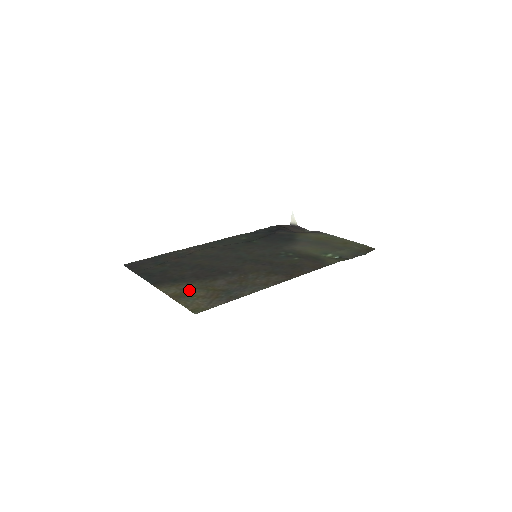
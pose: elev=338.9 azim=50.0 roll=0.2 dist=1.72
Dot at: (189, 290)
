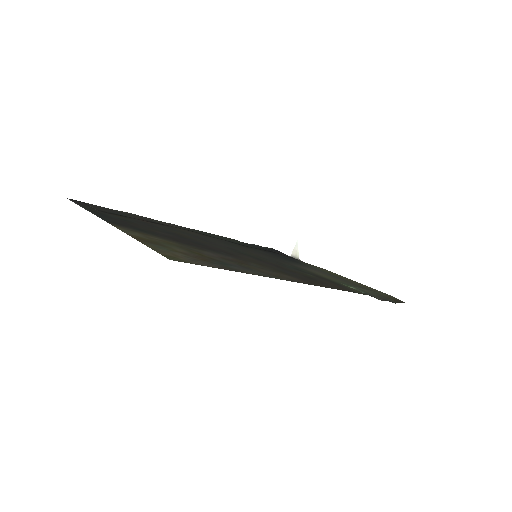
Dot at: (162, 242)
